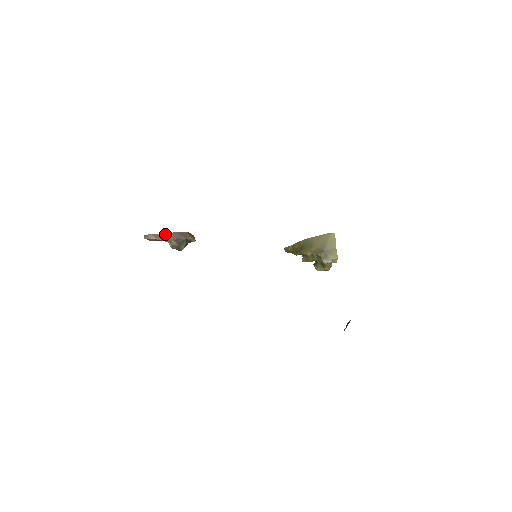
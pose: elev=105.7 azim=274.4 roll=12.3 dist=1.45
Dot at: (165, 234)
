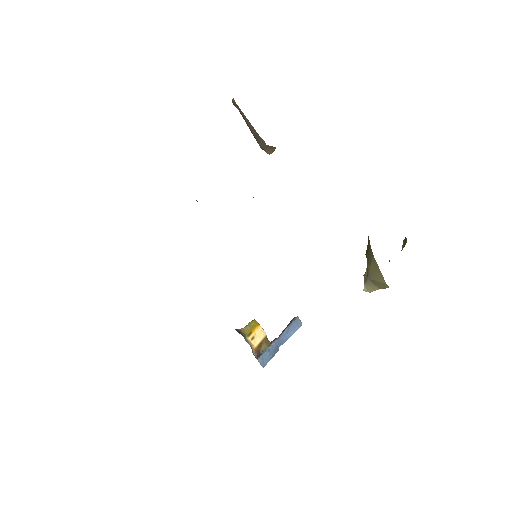
Dot at: (248, 122)
